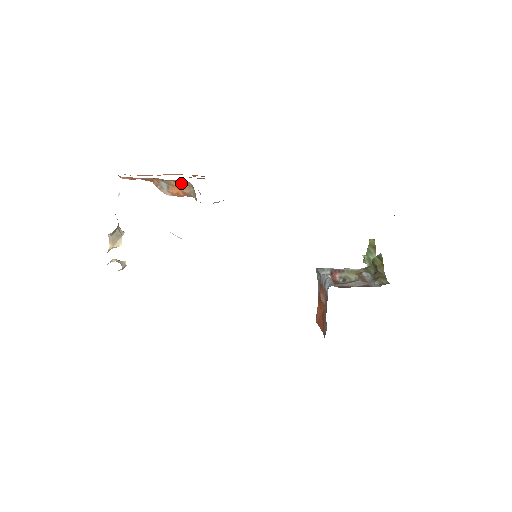
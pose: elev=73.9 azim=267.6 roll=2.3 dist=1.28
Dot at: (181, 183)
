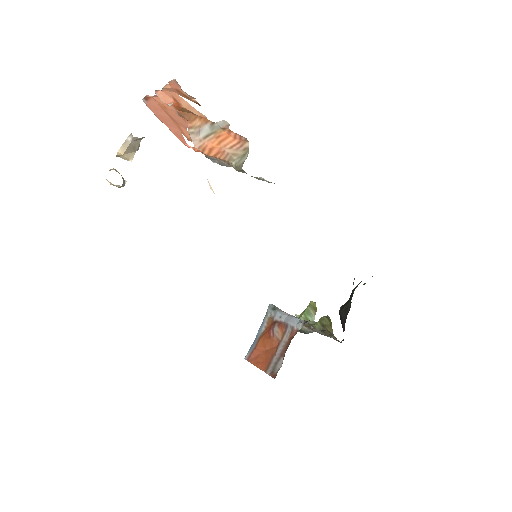
Dot at: (232, 139)
